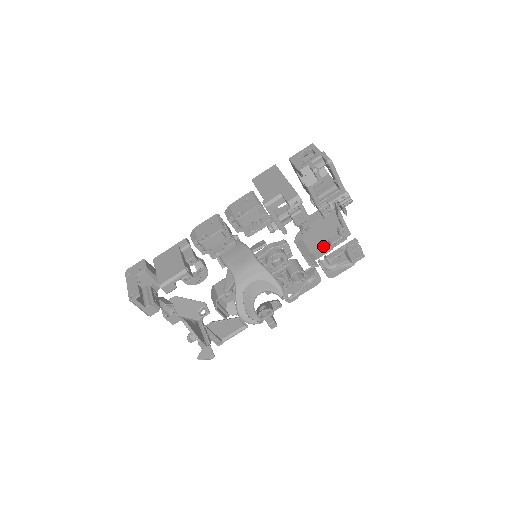
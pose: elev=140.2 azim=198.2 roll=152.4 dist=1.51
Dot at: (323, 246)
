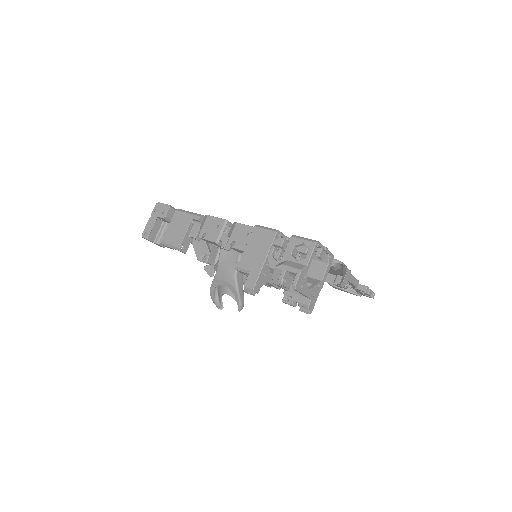
Dot at: (332, 274)
